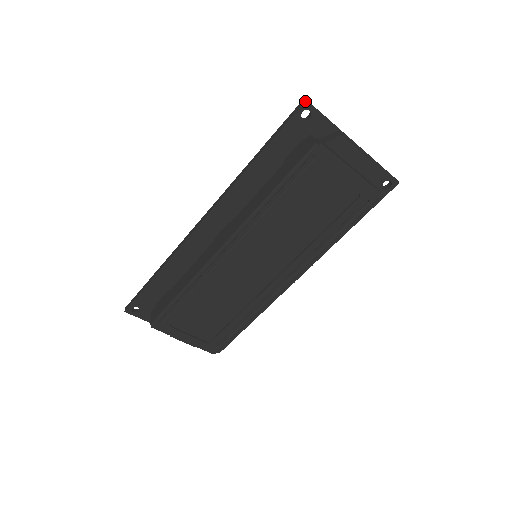
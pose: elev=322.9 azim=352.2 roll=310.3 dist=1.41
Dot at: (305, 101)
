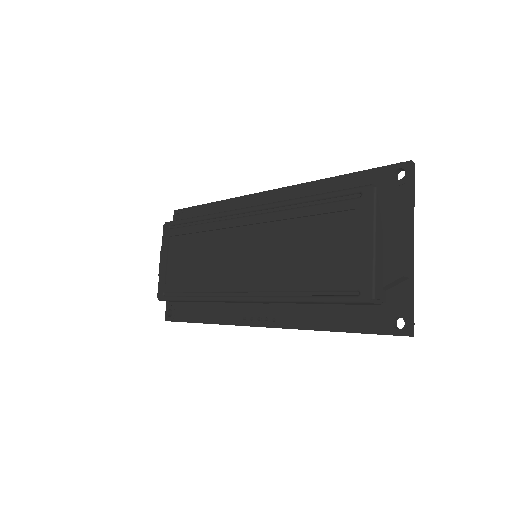
Dot at: (410, 161)
